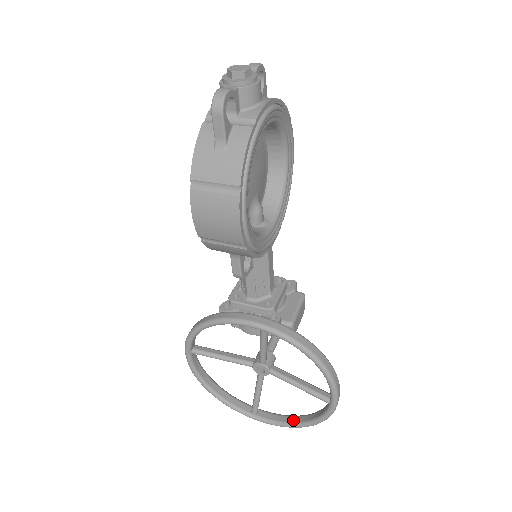
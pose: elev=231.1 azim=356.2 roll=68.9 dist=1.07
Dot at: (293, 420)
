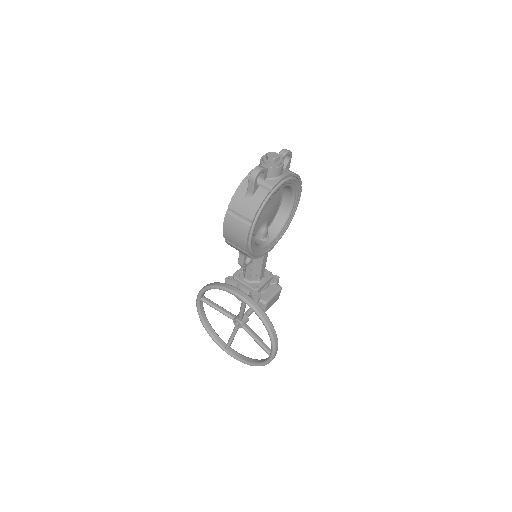
Dot at: (248, 360)
